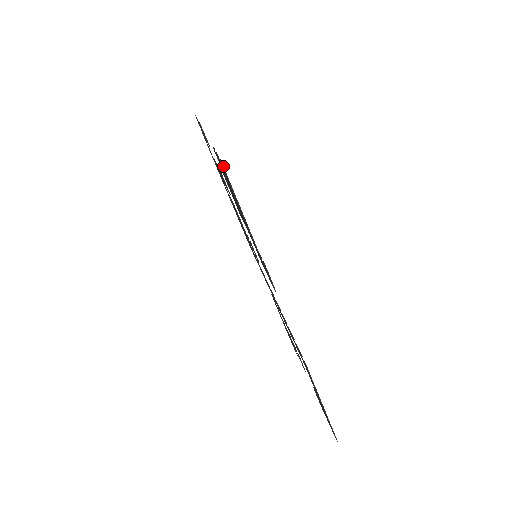
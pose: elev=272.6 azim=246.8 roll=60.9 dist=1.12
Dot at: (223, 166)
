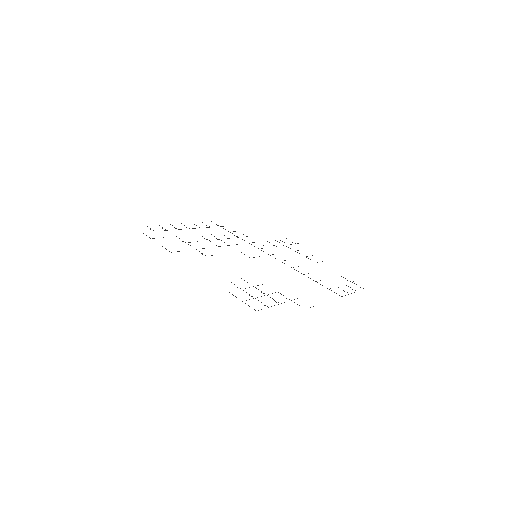
Dot at: occluded
